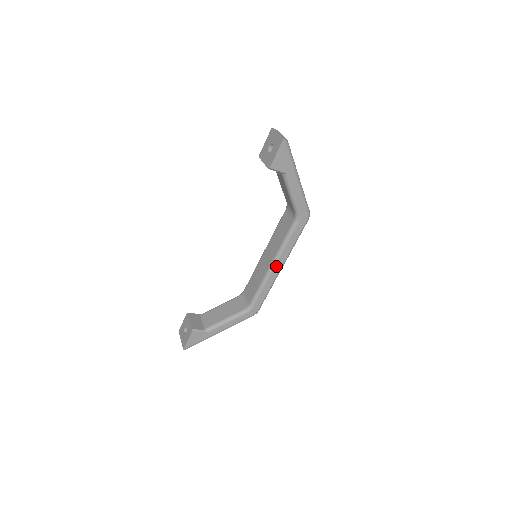
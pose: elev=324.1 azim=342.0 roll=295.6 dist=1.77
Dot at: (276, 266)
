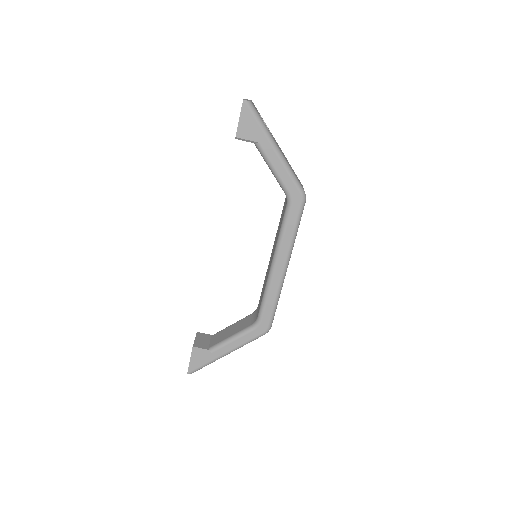
Dot at: (277, 265)
